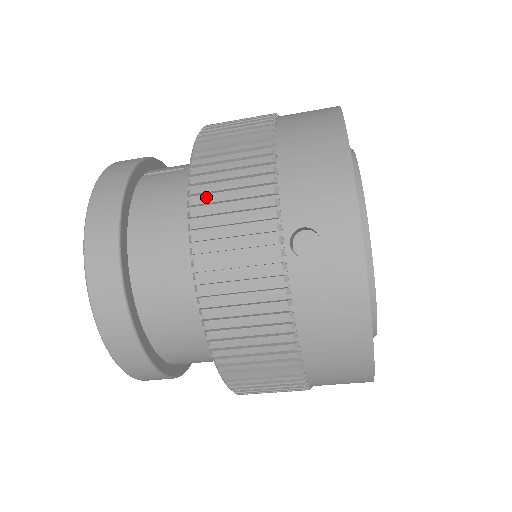
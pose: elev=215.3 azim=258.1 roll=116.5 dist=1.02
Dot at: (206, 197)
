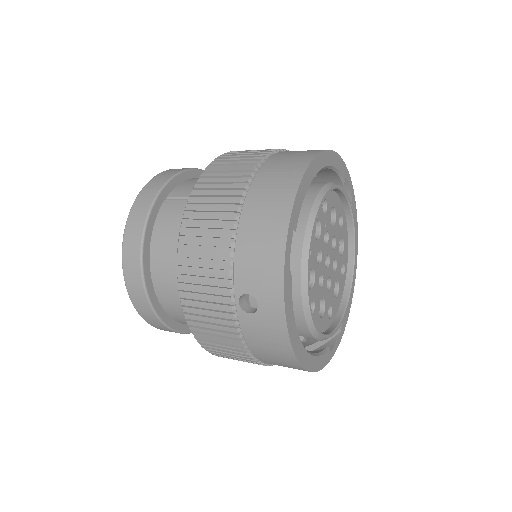
Dot at: (187, 258)
